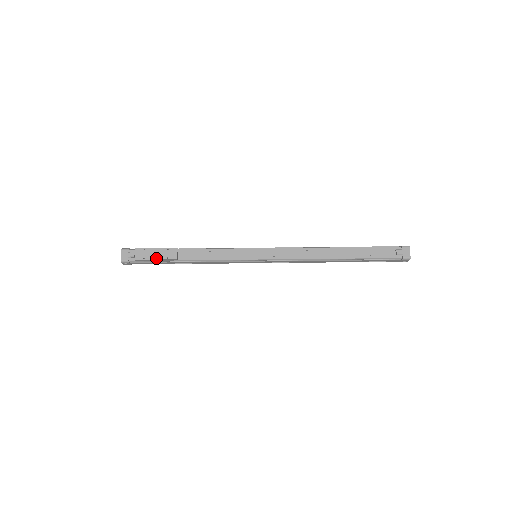
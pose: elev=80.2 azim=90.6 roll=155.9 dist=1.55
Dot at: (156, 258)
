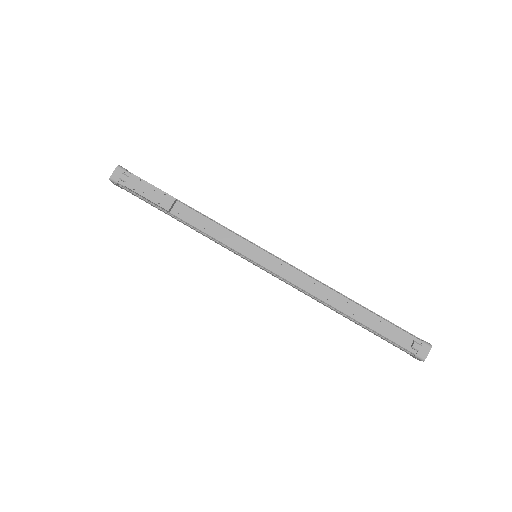
Dot at: (147, 197)
